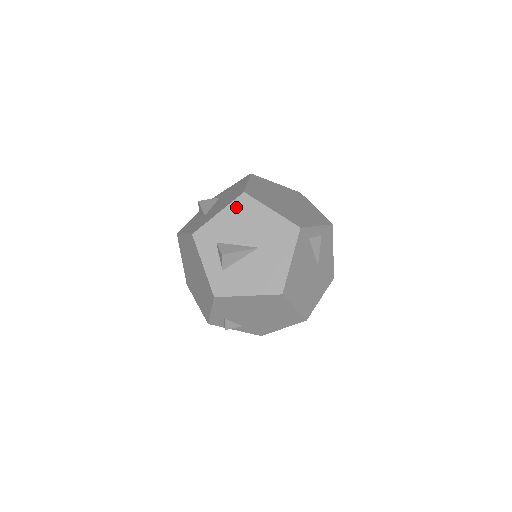
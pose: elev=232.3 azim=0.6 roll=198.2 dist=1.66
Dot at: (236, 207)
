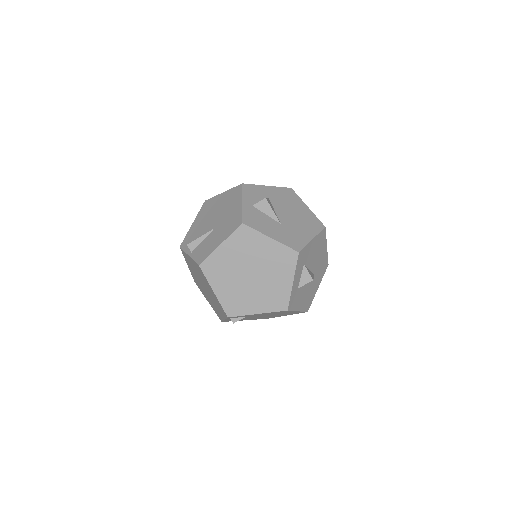
Dot at: (319, 238)
